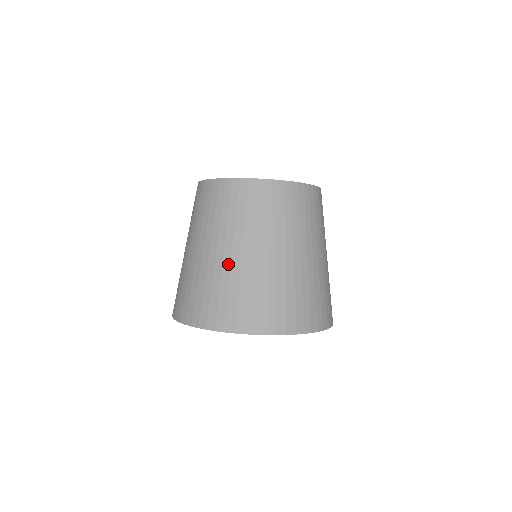
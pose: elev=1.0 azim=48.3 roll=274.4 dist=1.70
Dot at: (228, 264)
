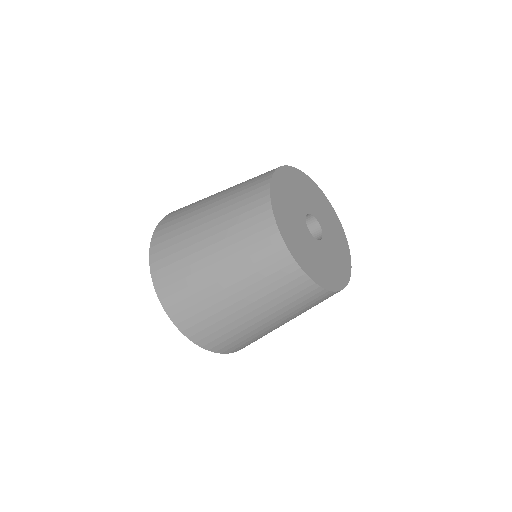
Dot at: (256, 327)
